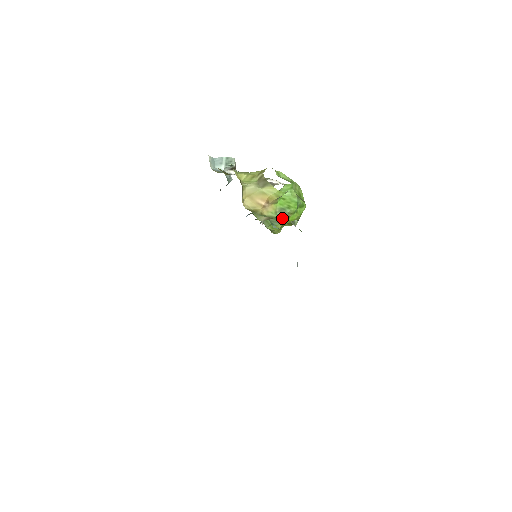
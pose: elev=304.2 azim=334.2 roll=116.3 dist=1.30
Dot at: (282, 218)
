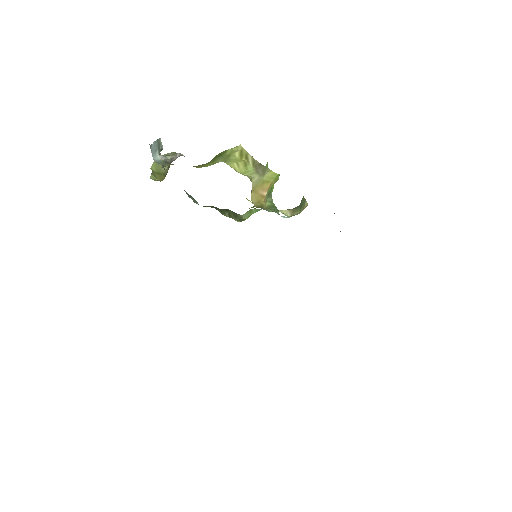
Dot at: (273, 203)
